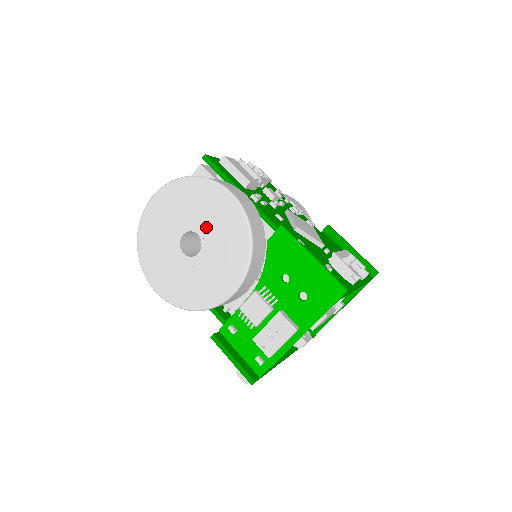
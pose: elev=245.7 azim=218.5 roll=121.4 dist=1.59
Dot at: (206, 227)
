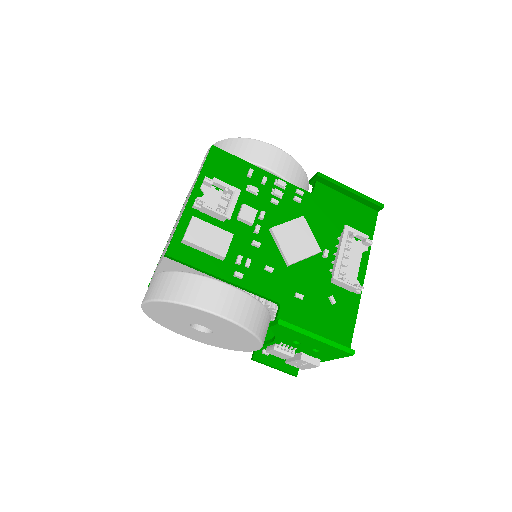
Dot at: (209, 325)
